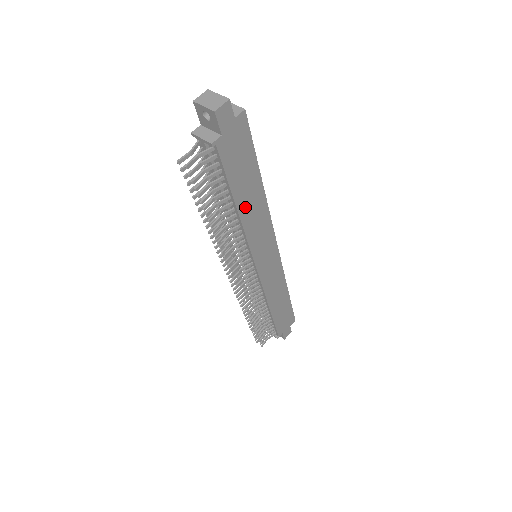
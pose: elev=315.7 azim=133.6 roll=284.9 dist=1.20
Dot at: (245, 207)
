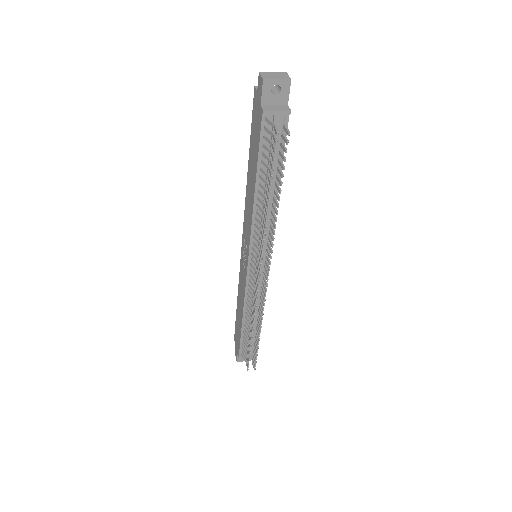
Dot at: occluded
